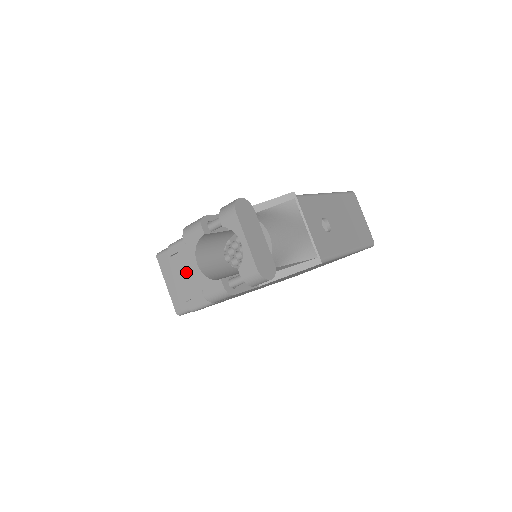
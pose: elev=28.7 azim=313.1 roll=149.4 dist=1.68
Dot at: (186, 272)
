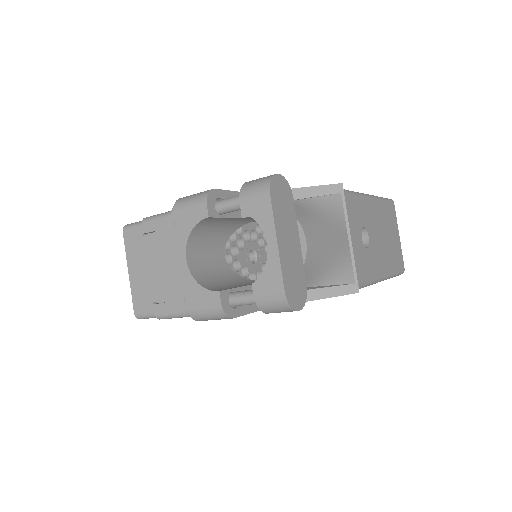
Dot at: (162, 262)
